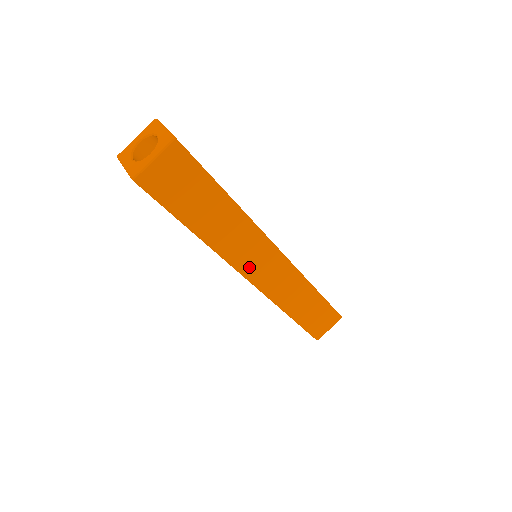
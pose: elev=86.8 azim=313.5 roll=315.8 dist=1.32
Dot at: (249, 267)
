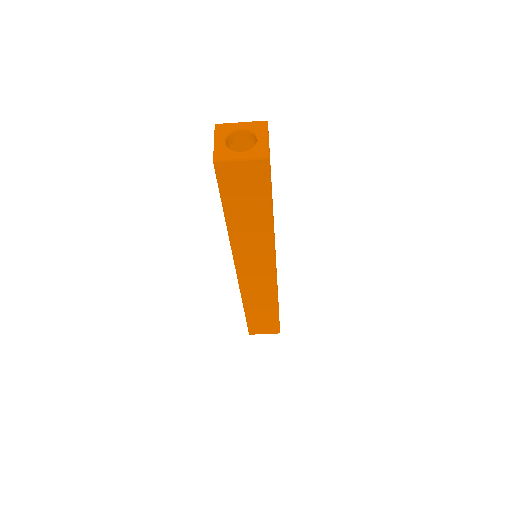
Dot at: (245, 264)
